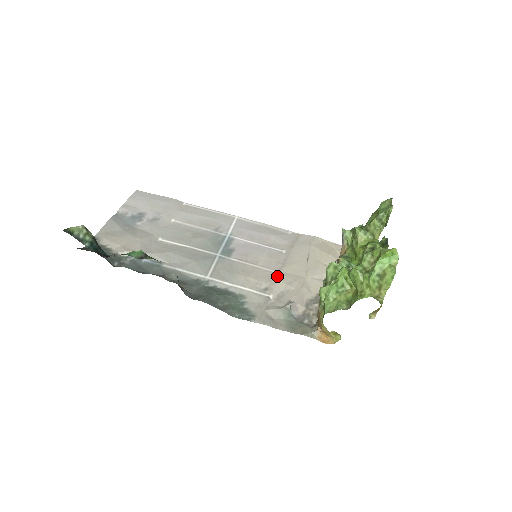
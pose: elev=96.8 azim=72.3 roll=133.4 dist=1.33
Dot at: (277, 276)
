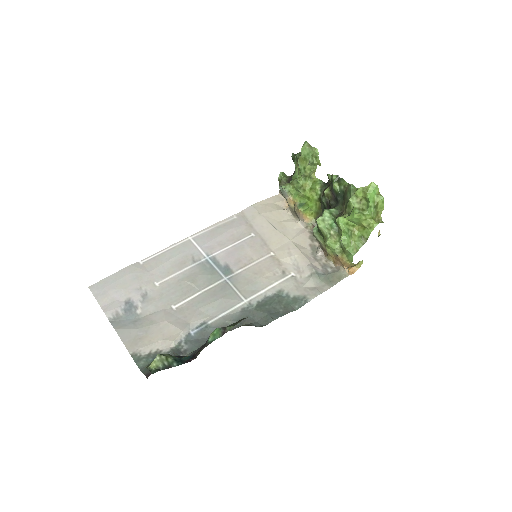
Dot at: (275, 257)
